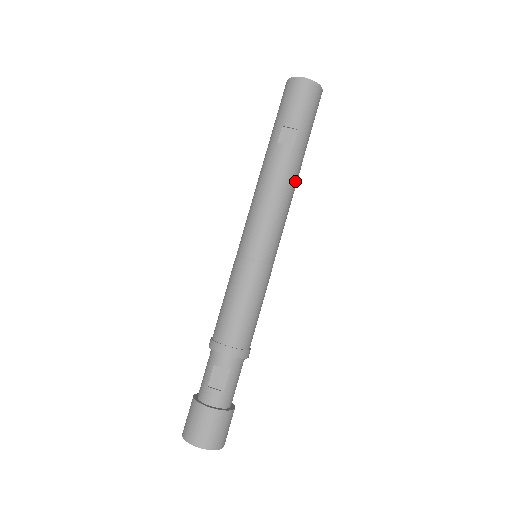
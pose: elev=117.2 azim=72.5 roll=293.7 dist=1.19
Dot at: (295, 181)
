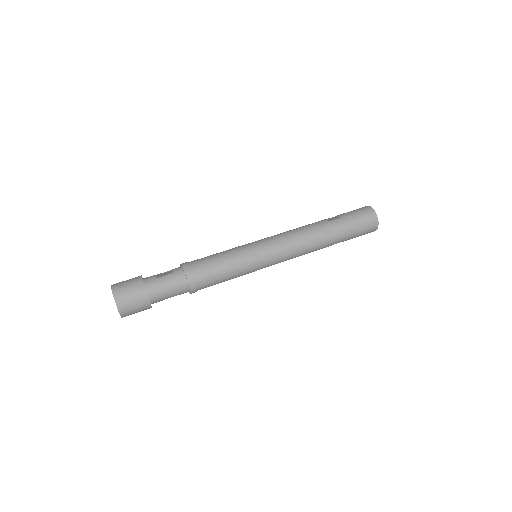
Dot at: (315, 236)
